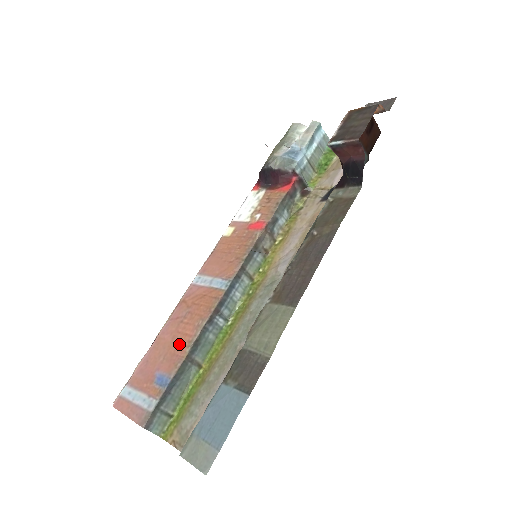
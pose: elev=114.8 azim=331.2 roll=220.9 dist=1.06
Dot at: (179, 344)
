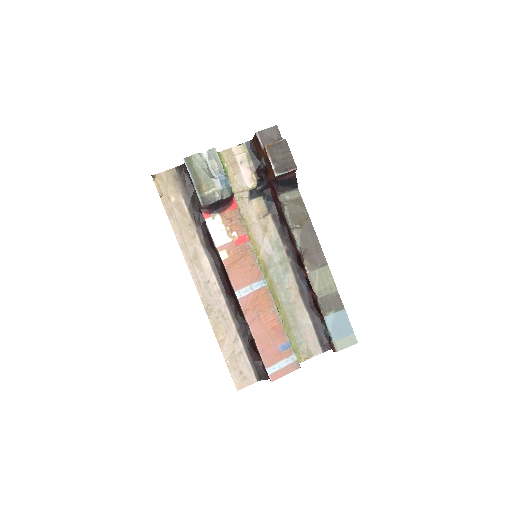
Dot at: (274, 327)
